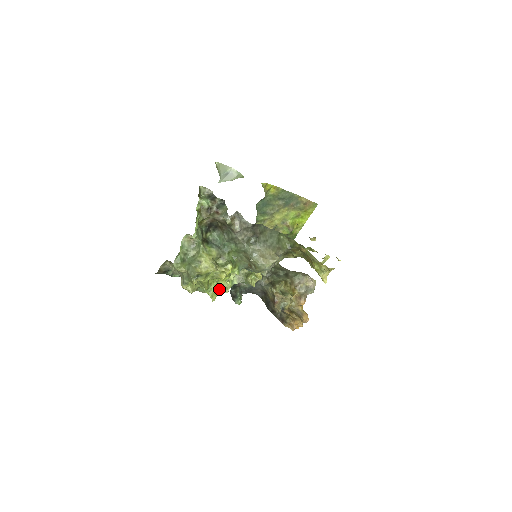
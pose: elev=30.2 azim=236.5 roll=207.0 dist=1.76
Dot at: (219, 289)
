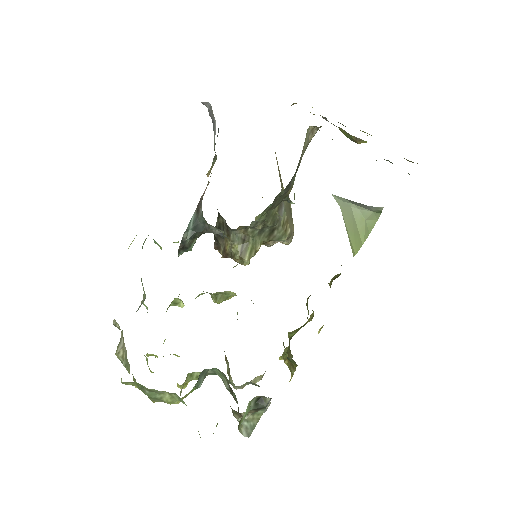
Dot at: occluded
